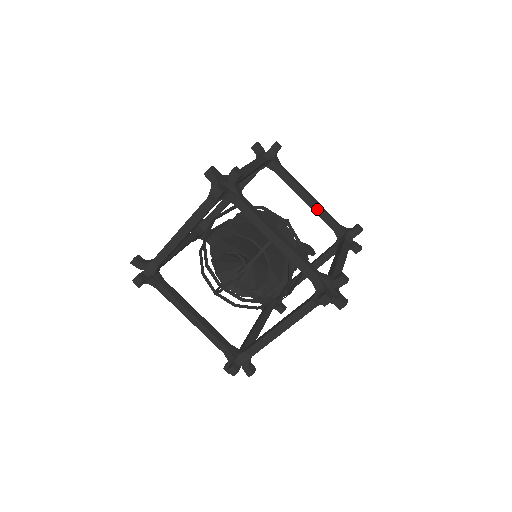
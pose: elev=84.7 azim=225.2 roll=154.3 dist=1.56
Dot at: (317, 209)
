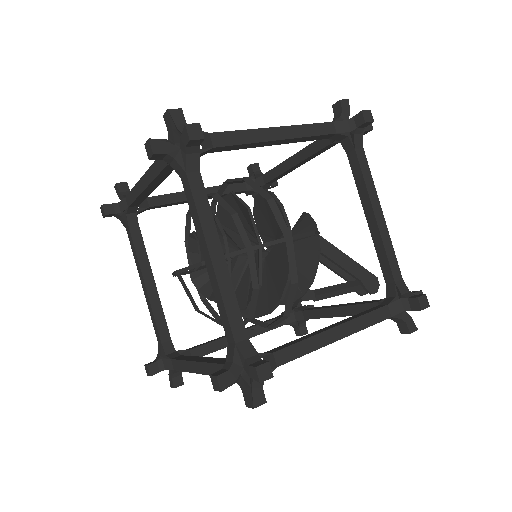
Dot at: (378, 239)
